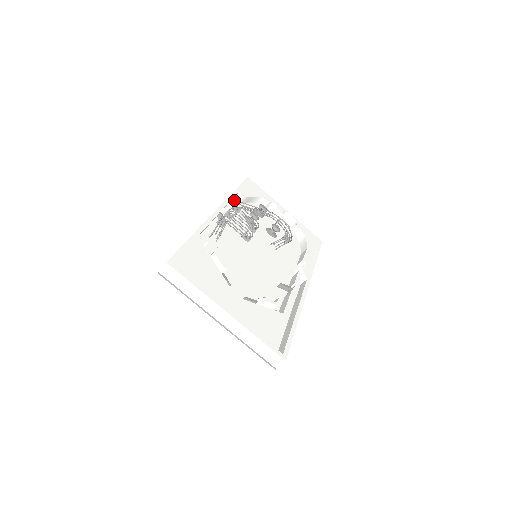
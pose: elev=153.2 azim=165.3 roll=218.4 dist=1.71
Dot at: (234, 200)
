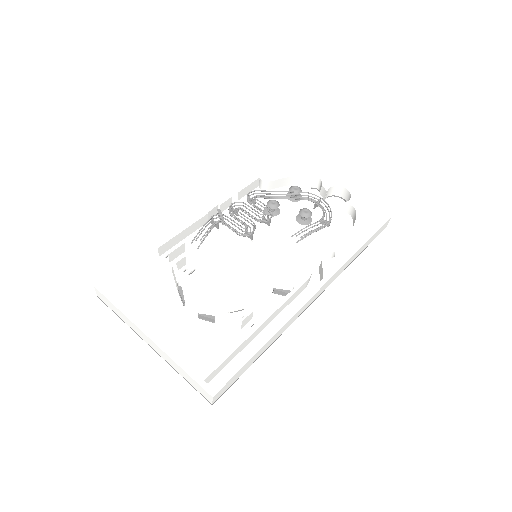
Dot at: (258, 188)
